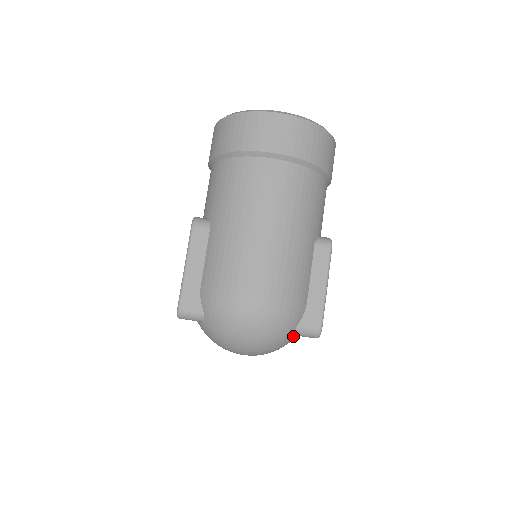
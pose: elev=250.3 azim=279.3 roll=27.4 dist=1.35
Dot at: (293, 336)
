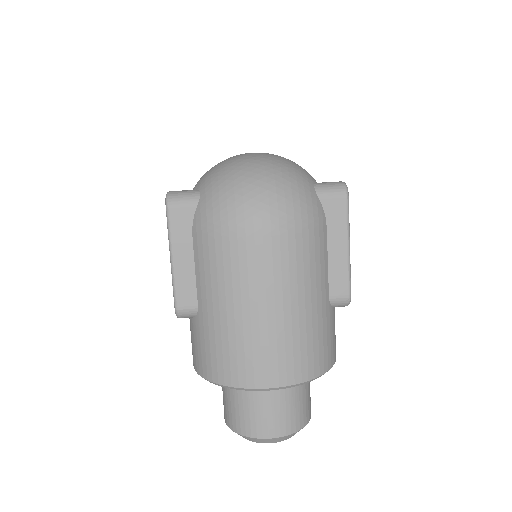
Dot at: (316, 198)
